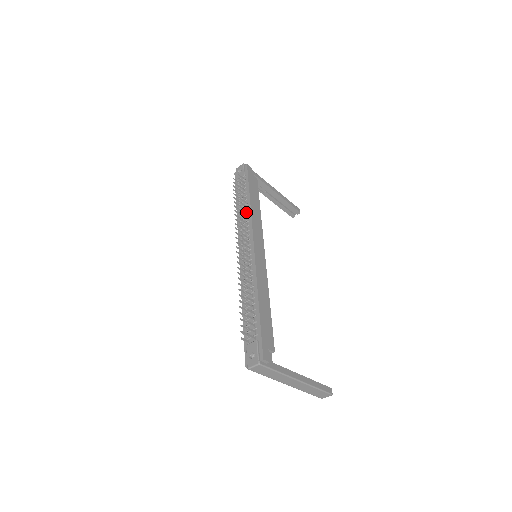
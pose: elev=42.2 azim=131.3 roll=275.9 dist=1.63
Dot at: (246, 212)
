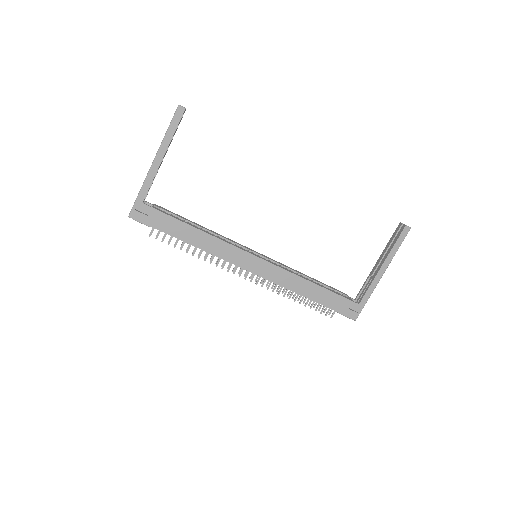
Dot at: occluded
